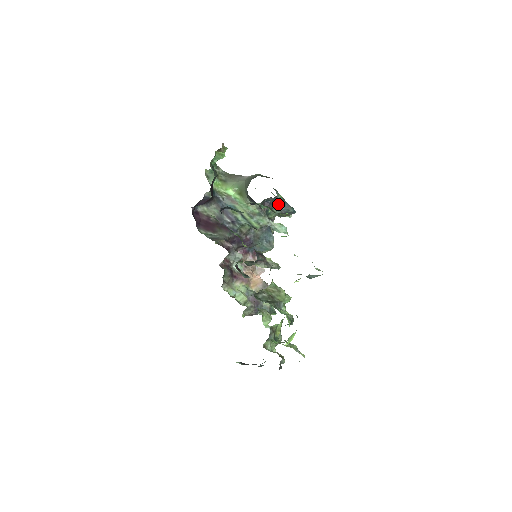
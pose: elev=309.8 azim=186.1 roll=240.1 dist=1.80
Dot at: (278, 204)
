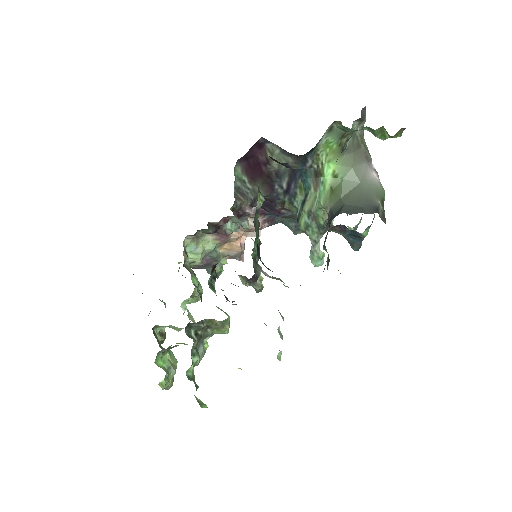
Dot at: (353, 234)
